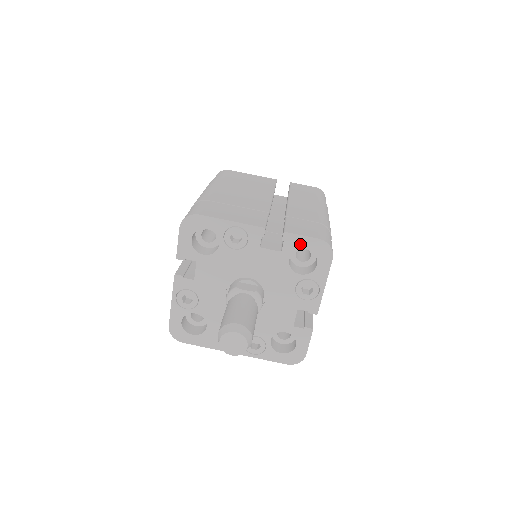
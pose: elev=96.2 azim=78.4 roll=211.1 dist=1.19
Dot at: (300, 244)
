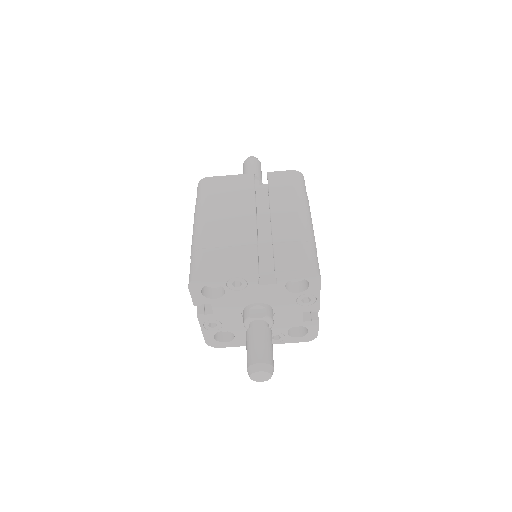
Dot at: (291, 276)
